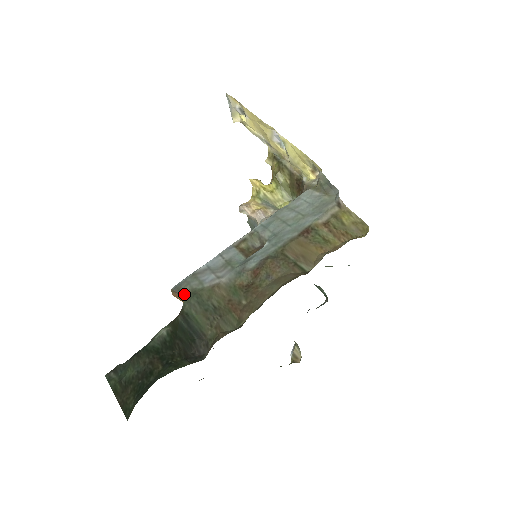
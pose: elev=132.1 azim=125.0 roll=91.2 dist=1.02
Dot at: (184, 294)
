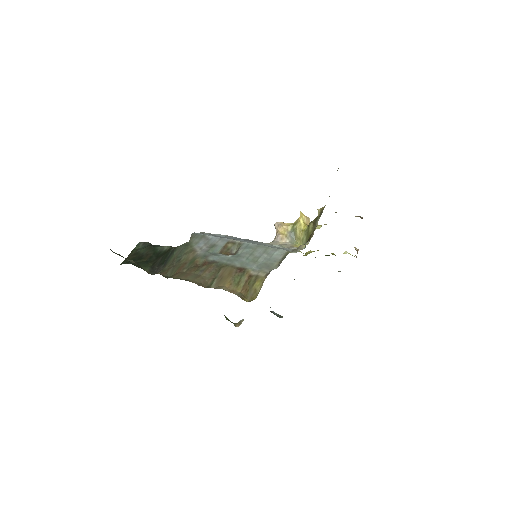
Dot at: (190, 240)
